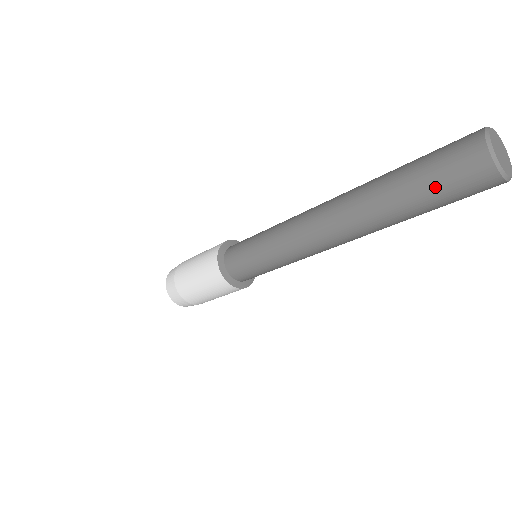
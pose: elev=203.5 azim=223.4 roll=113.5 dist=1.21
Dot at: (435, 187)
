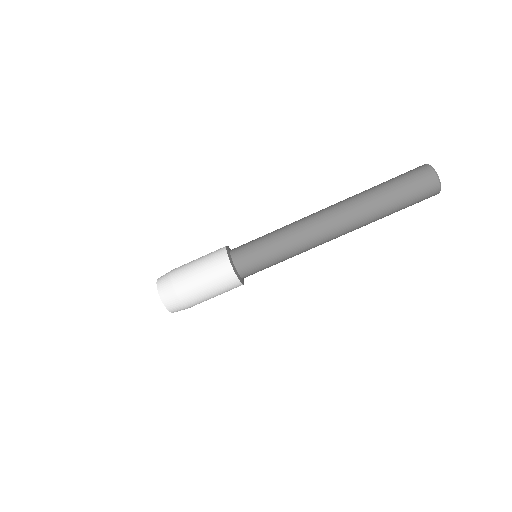
Dot at: (395, 177)
